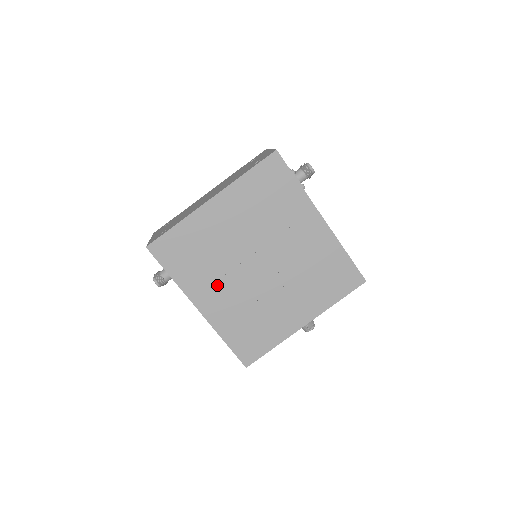
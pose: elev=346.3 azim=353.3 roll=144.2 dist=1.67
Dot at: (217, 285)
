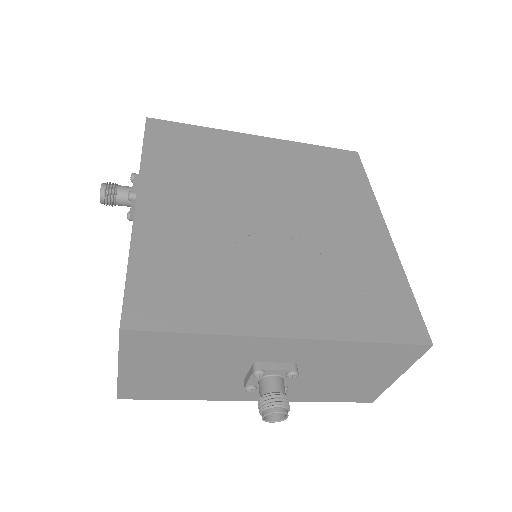
Dot at: (192, 195)
